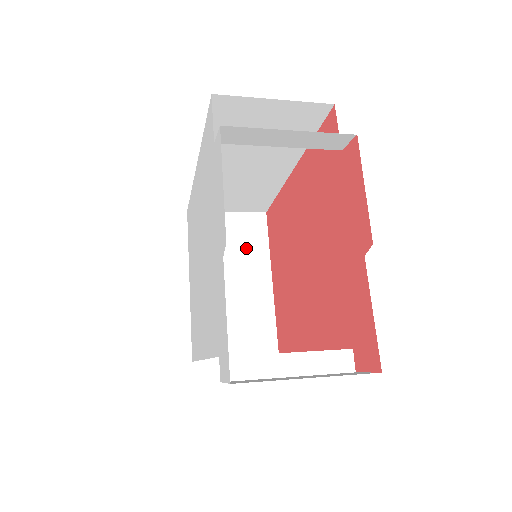
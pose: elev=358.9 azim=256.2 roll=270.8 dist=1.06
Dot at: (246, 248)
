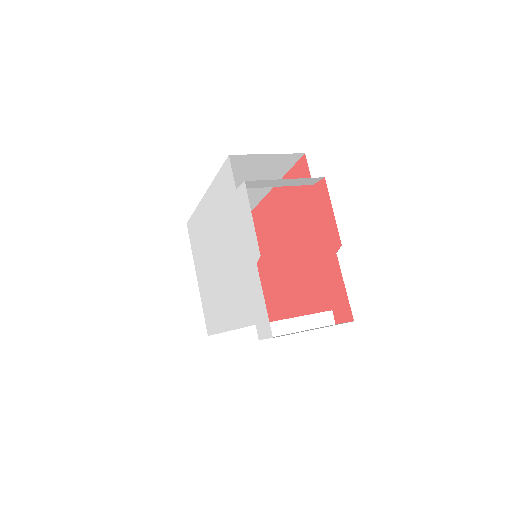
Dot at: occluded
